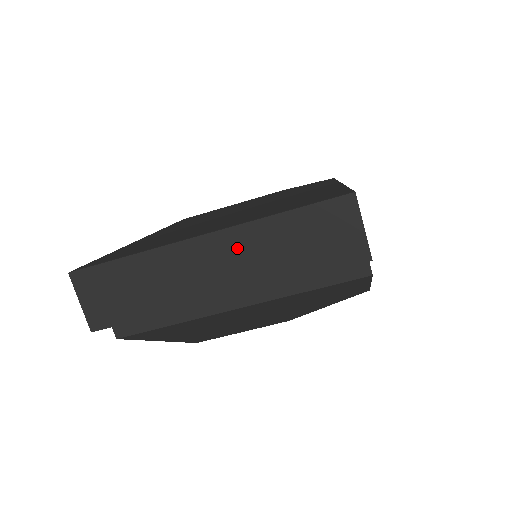
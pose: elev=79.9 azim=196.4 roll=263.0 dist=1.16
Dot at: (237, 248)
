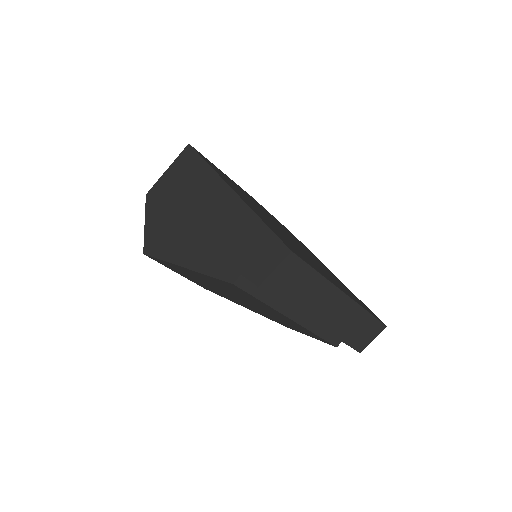
Dot at: (345, 311)
